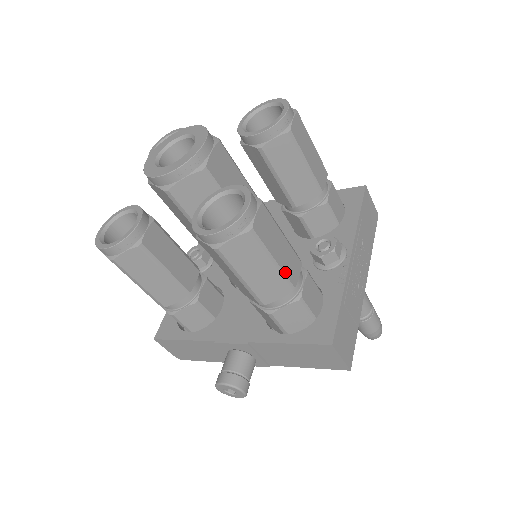
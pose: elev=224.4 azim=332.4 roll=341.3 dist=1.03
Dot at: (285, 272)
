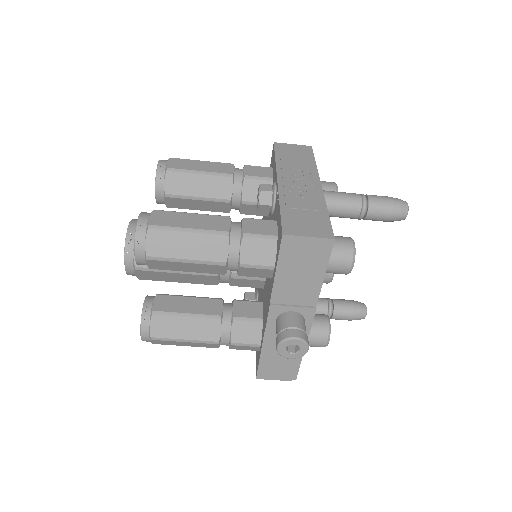
Dot at: (208, 229)
